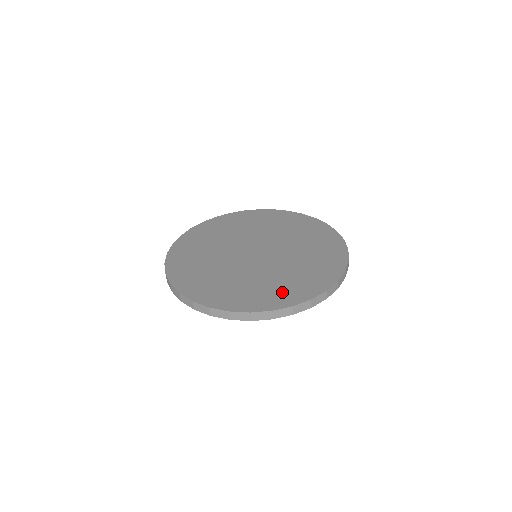
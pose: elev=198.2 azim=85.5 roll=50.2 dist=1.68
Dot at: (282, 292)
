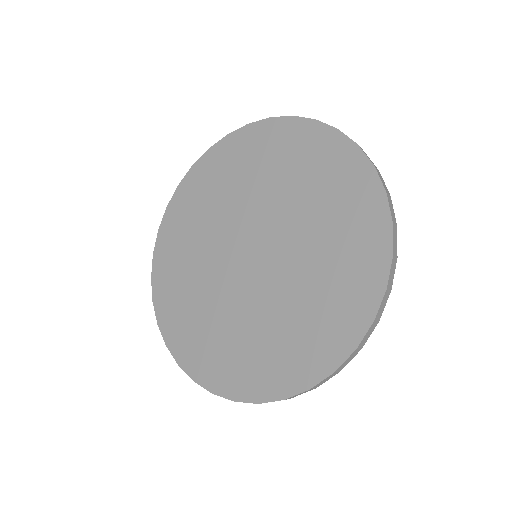
Dot at: (237, 367)
